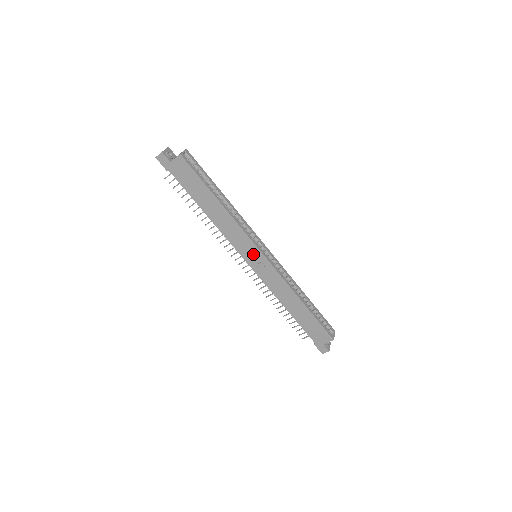
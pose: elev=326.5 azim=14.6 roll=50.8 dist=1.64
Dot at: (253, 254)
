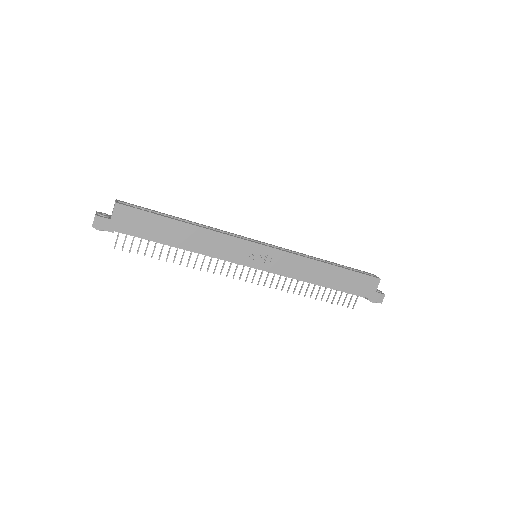
Dot at: (253, 253)
